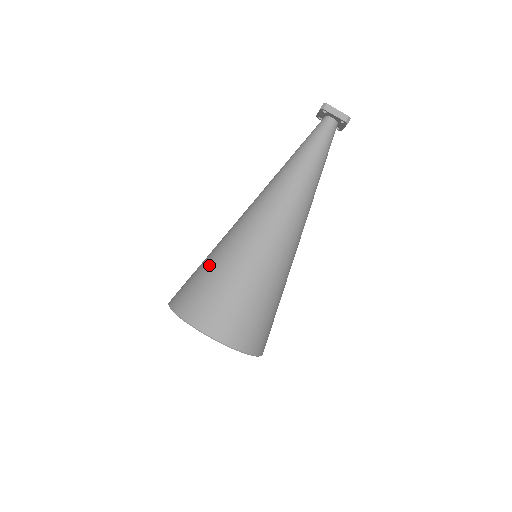
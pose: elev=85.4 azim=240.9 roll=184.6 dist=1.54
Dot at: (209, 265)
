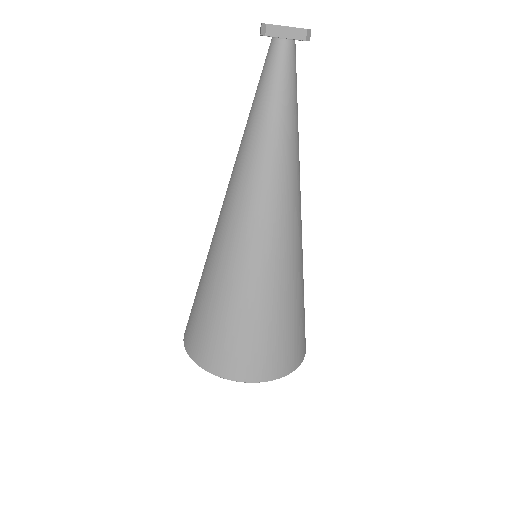
Dot at: (206, 300)
